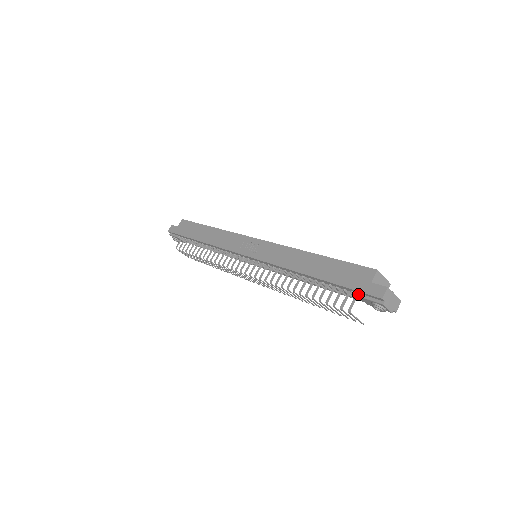
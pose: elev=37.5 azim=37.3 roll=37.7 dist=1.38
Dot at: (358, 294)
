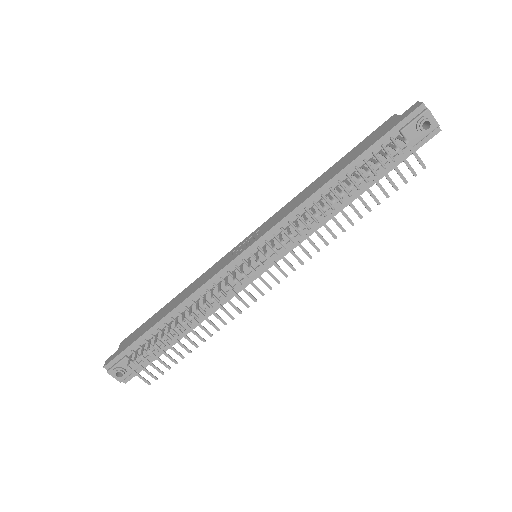
Dot at: (398, 135)
